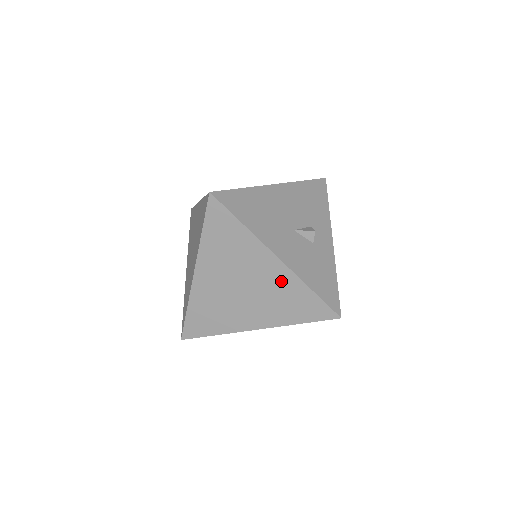
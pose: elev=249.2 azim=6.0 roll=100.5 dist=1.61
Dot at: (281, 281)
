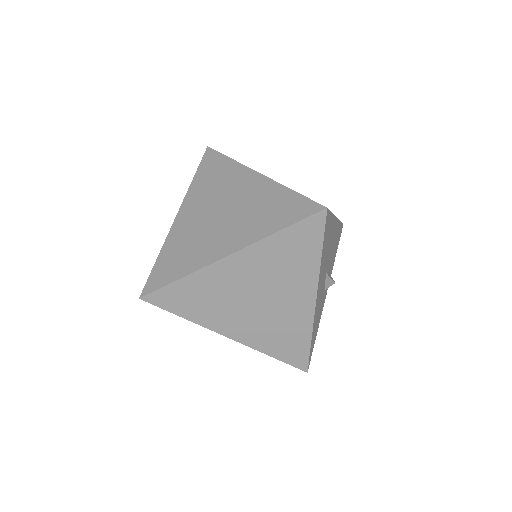
Dot at: (296, 318)
